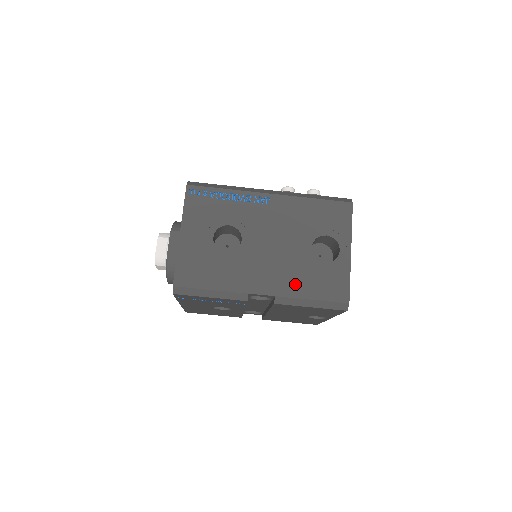
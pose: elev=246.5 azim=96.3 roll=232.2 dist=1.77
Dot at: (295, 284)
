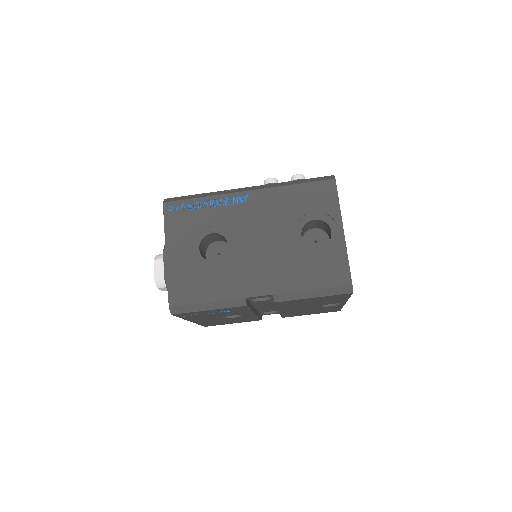
Dot at: (291, 278)
